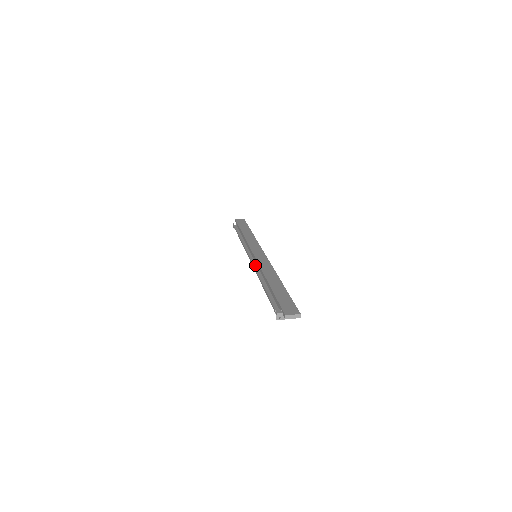
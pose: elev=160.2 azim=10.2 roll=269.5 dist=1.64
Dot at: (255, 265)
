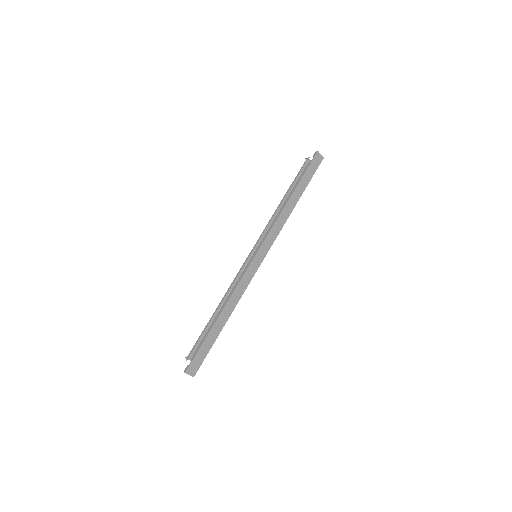
Dot at: (241, 272)
